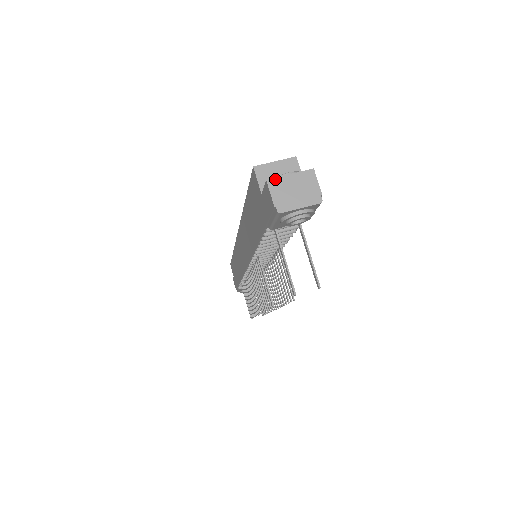
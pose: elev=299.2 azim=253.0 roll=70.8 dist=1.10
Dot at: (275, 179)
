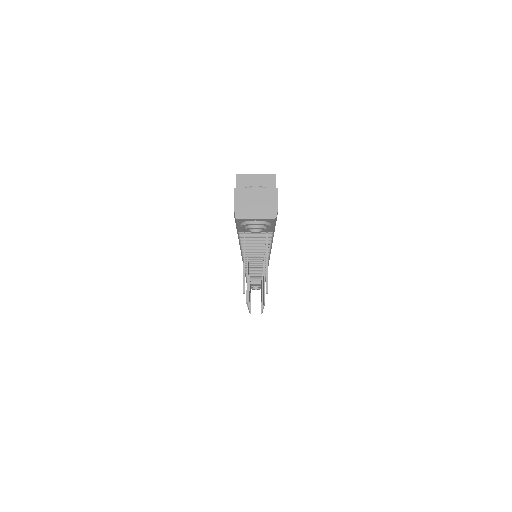
Dot at: (241, 189)
